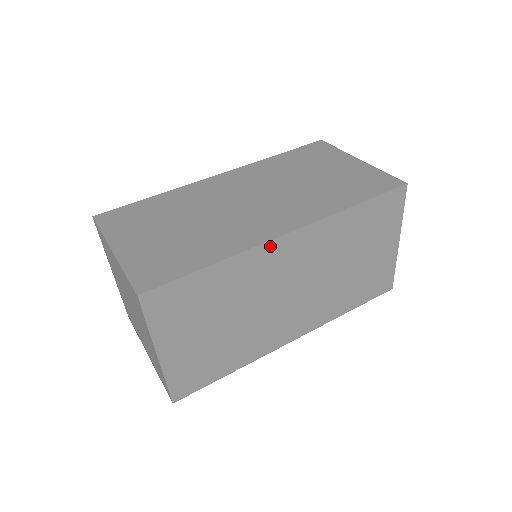
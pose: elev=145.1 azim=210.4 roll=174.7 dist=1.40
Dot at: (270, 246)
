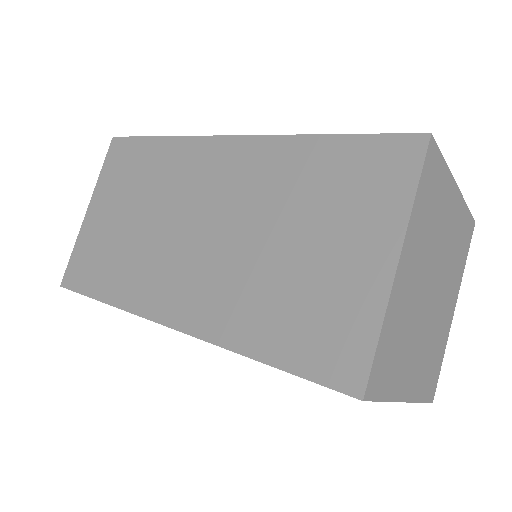
Dot at: occluded
